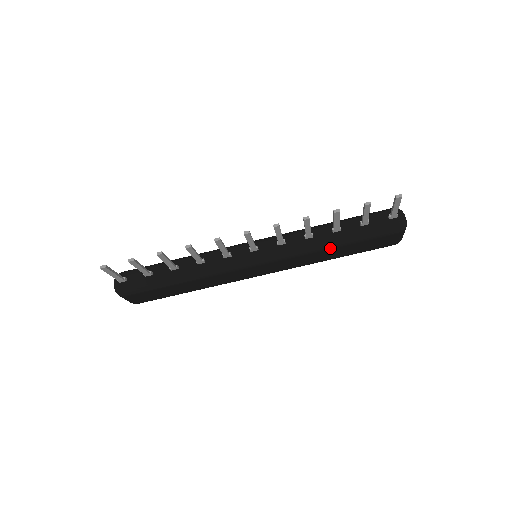
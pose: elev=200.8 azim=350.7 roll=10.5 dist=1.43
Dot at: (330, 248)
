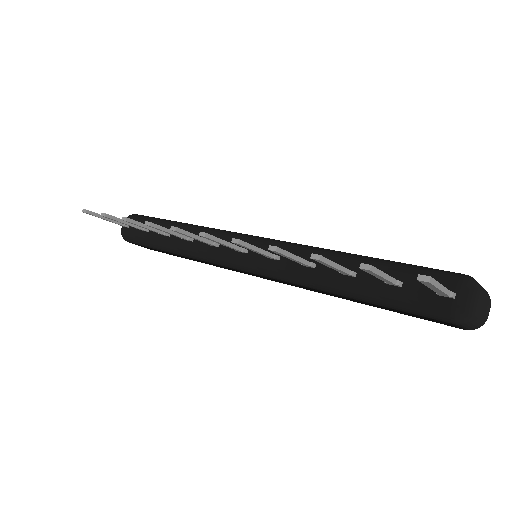
Dot at: (336, 294)
